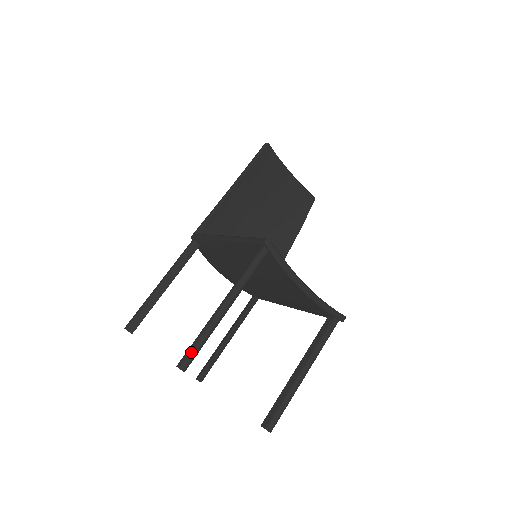
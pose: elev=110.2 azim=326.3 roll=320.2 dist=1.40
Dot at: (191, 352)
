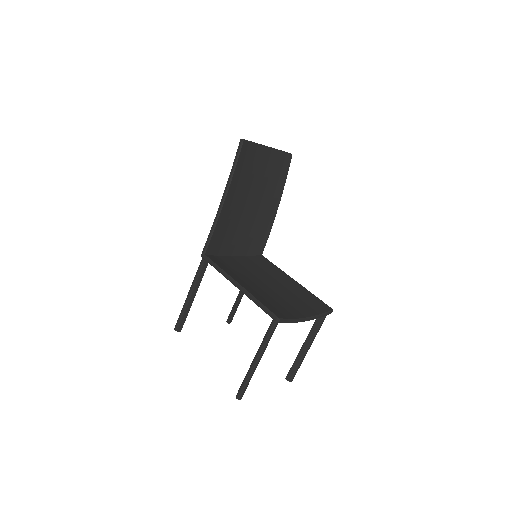
Dot at: (243, 391)
